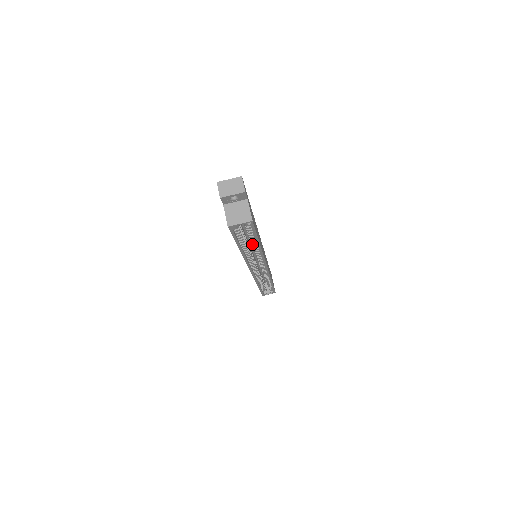
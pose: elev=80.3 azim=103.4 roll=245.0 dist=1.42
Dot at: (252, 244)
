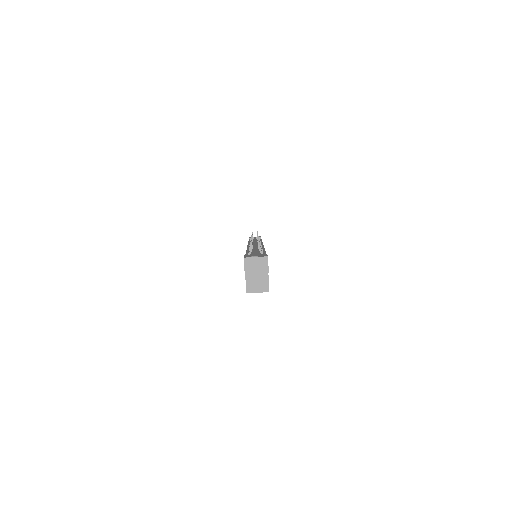
Dot at: occluded
